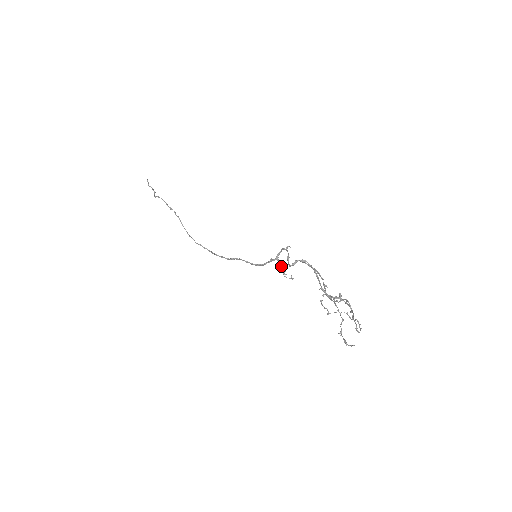
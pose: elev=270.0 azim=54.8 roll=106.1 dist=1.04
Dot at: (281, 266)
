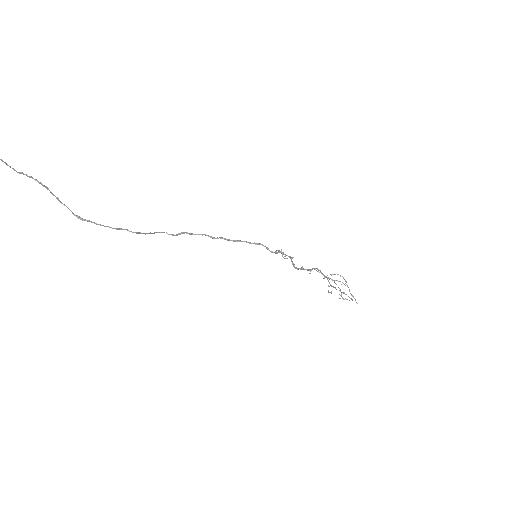
Dot at: occluded
